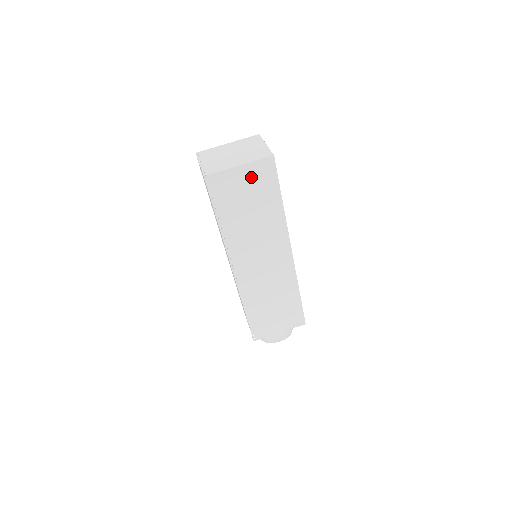
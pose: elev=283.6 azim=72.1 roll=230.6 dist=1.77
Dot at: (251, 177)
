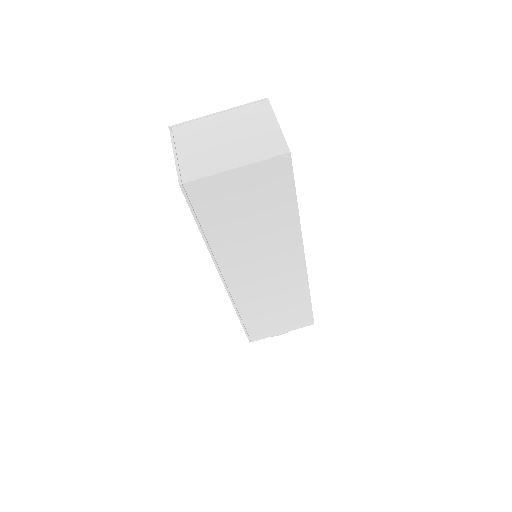
Dot at: (253, 182)
